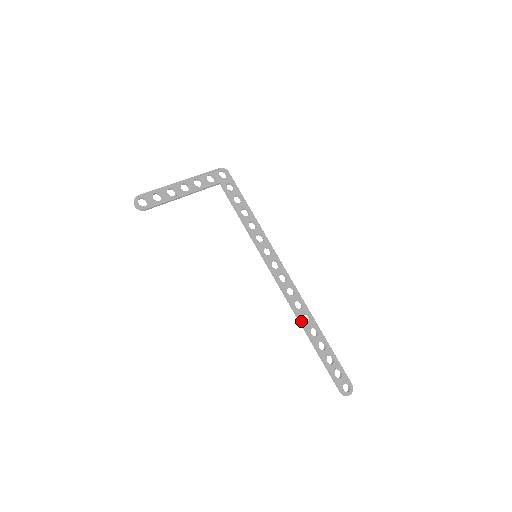
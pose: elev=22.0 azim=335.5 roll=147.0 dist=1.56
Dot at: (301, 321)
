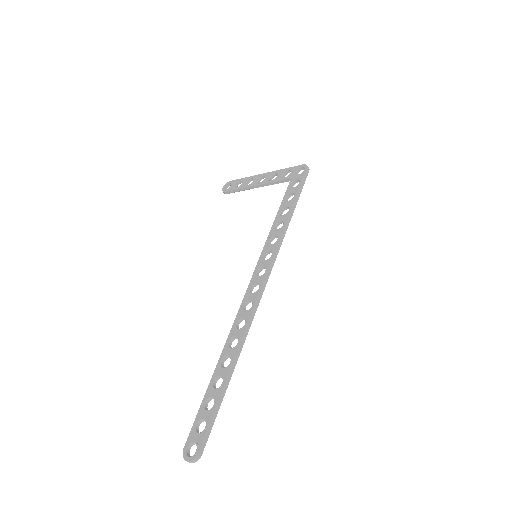
Dot at: (226, 340)
